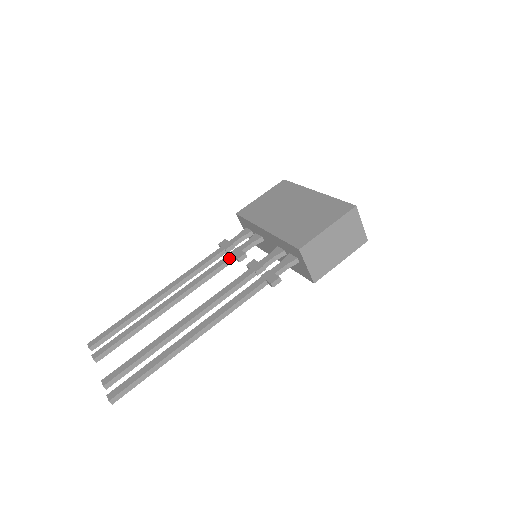
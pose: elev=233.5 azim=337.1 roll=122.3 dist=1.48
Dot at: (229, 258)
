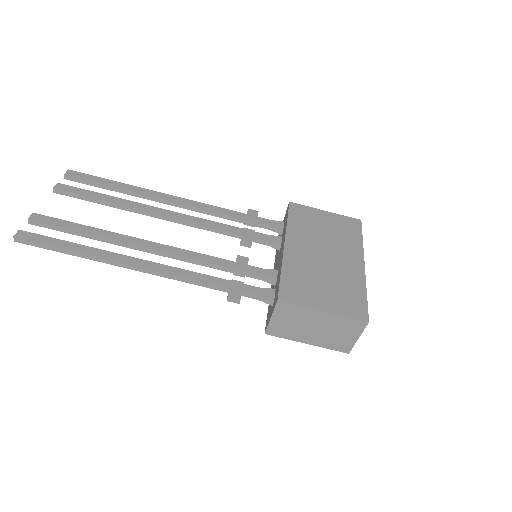
Dot at: (237, 232)
